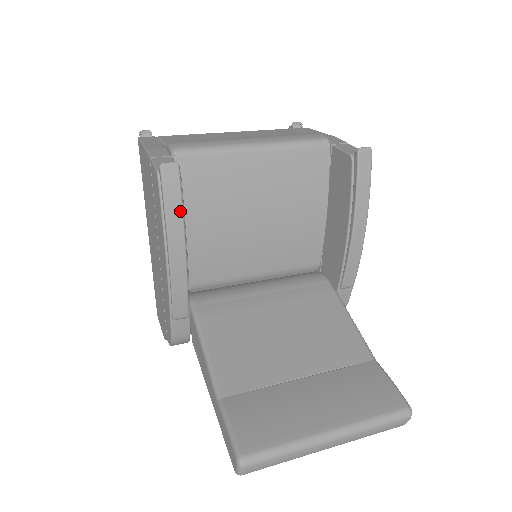
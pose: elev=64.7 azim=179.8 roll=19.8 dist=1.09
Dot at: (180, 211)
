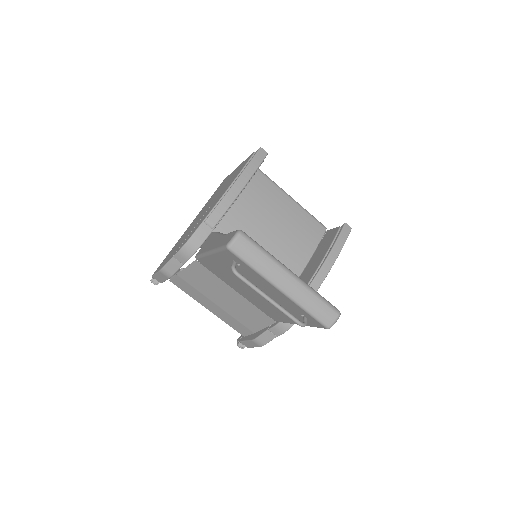
Dot at: (255, 169)
